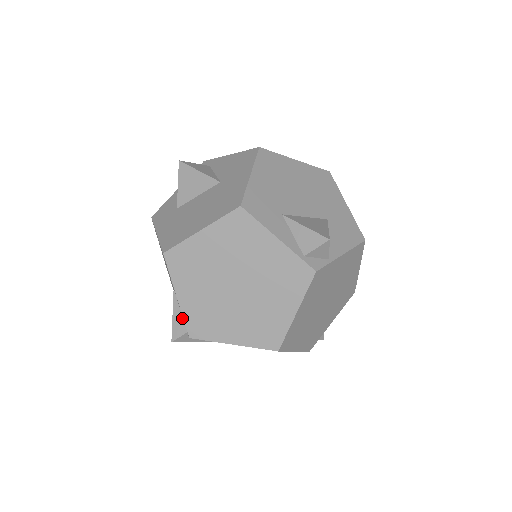
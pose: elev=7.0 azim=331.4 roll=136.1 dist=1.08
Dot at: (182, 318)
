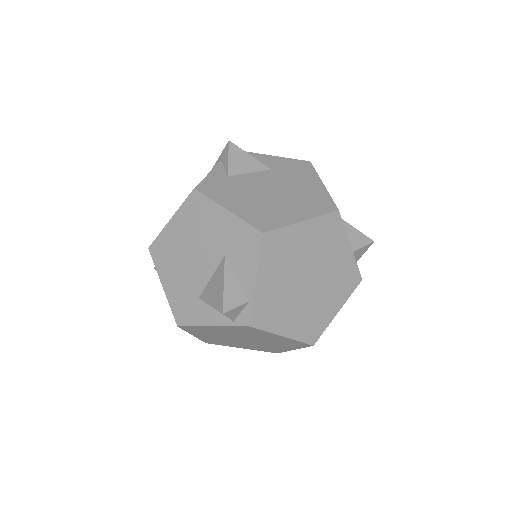
Dot at: occluded
